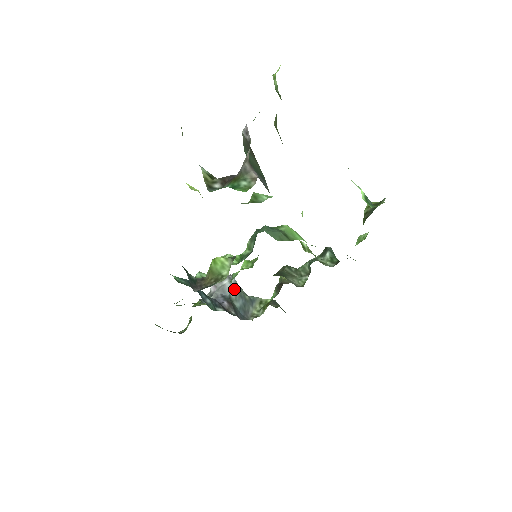
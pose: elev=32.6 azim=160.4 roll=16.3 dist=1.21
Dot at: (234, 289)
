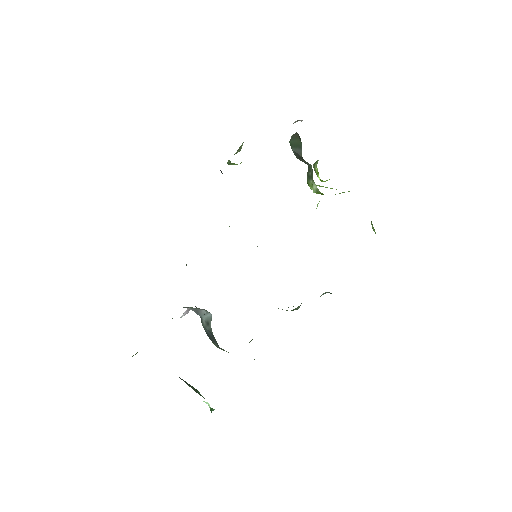
Dot at: (207, 321)
